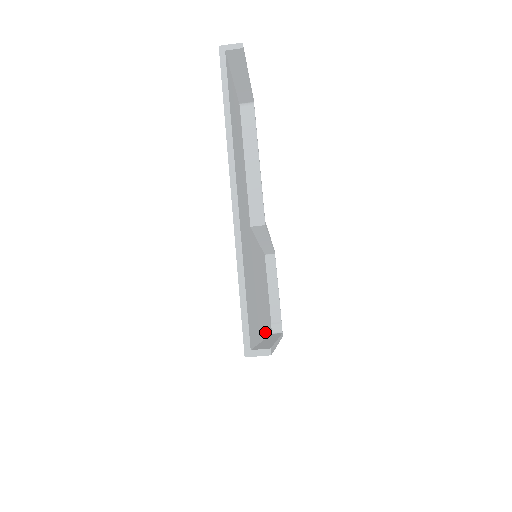
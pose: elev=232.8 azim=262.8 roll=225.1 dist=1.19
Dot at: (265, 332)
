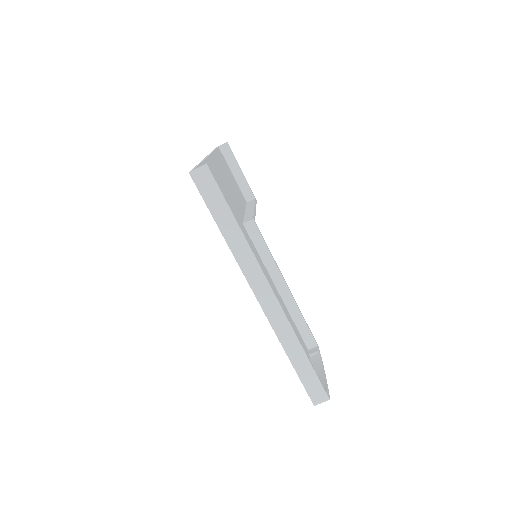
Dot at: occluded
